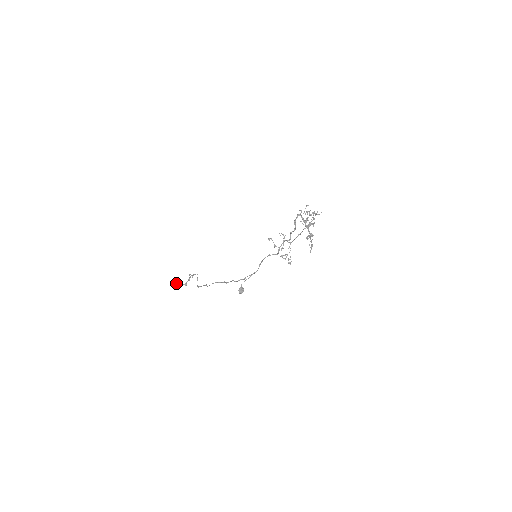
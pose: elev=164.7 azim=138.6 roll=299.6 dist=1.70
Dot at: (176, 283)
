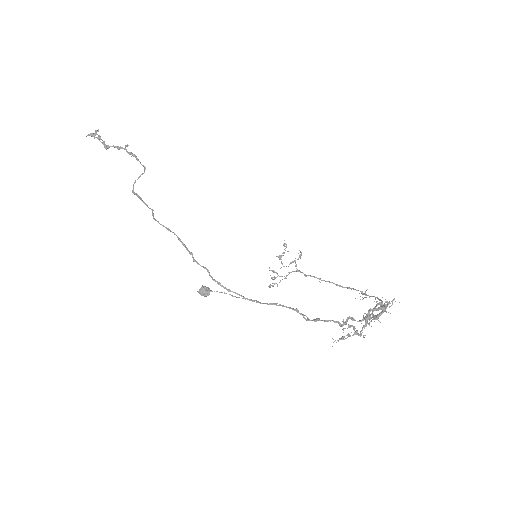
Dot at: (96, 133)
